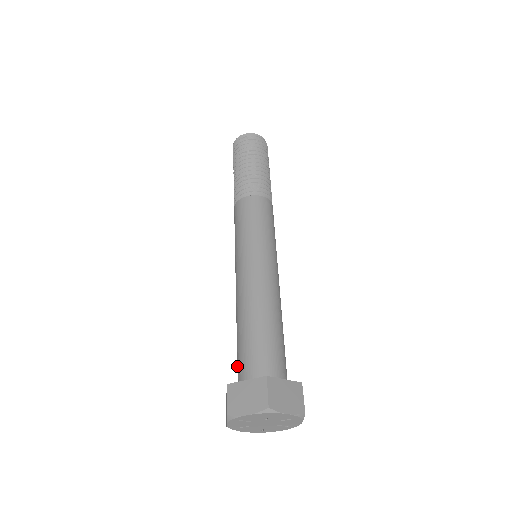
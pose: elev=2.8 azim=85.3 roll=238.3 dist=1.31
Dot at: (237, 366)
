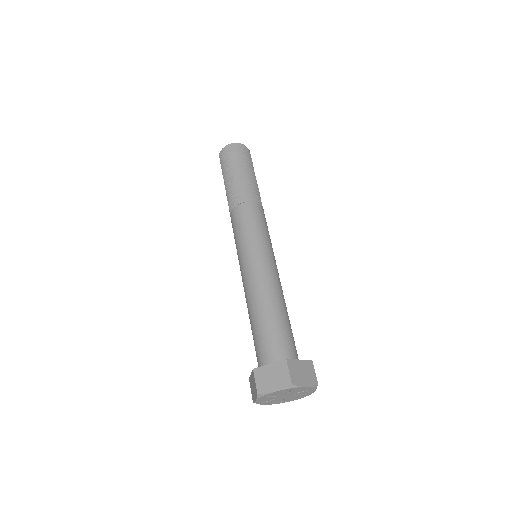
Dot at: occluded
